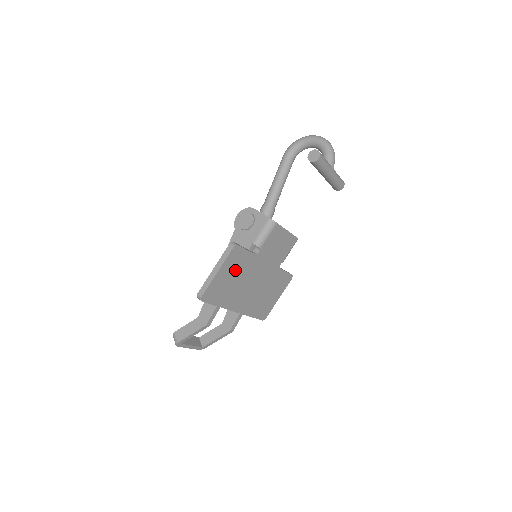
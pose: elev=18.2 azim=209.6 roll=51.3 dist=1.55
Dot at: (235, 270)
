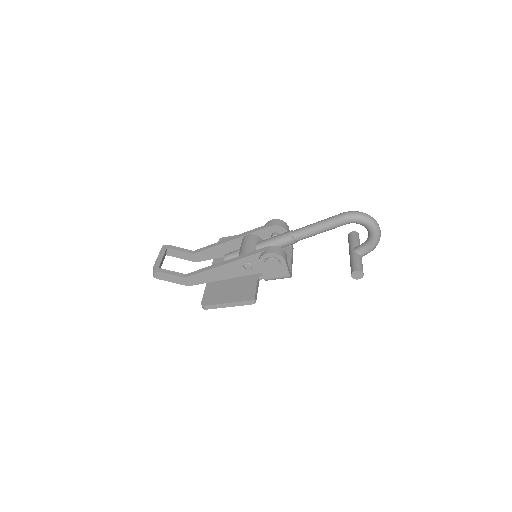
Dot at: occluded
